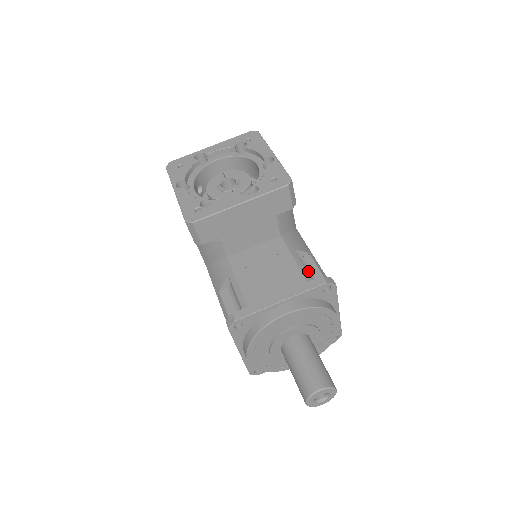
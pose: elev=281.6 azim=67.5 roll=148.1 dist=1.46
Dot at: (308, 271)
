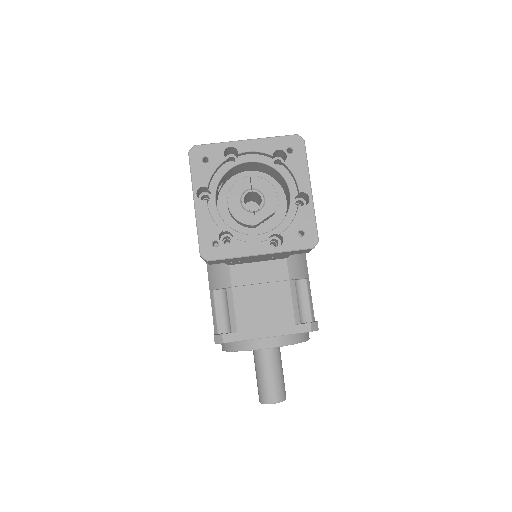
Dot at: (299, 300)
